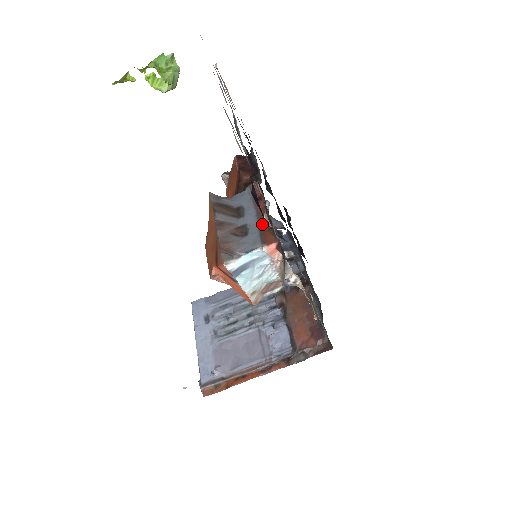
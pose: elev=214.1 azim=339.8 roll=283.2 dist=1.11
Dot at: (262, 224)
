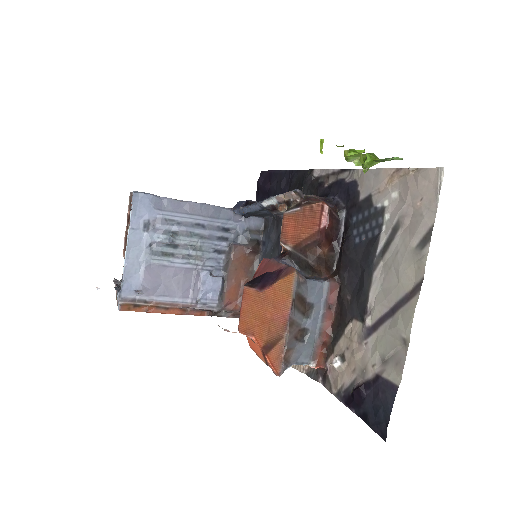
Dot at: (321, 339)
